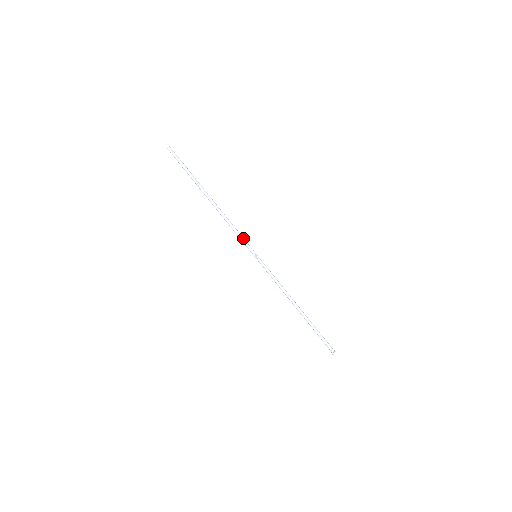
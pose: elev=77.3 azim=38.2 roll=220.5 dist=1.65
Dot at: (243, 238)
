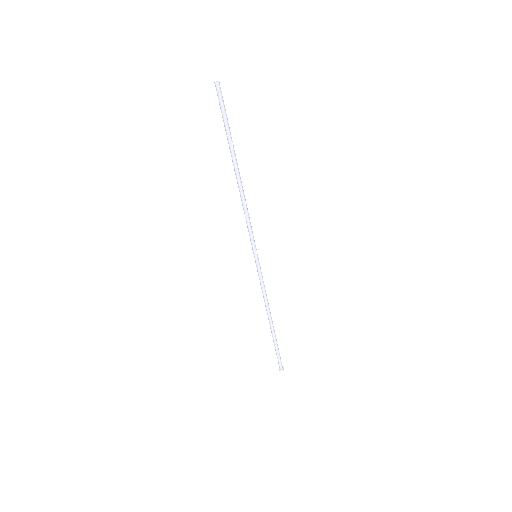
Dot at: (252, 232)
